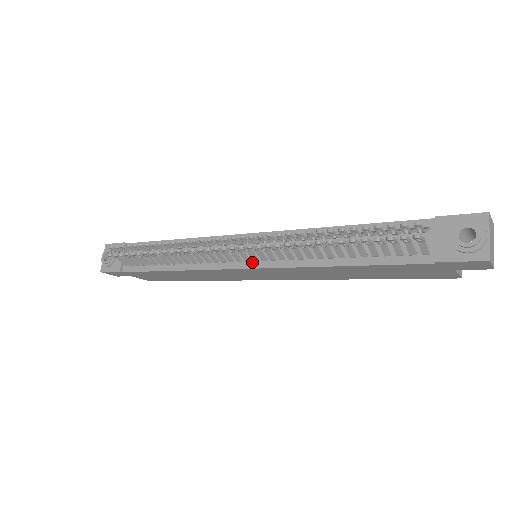
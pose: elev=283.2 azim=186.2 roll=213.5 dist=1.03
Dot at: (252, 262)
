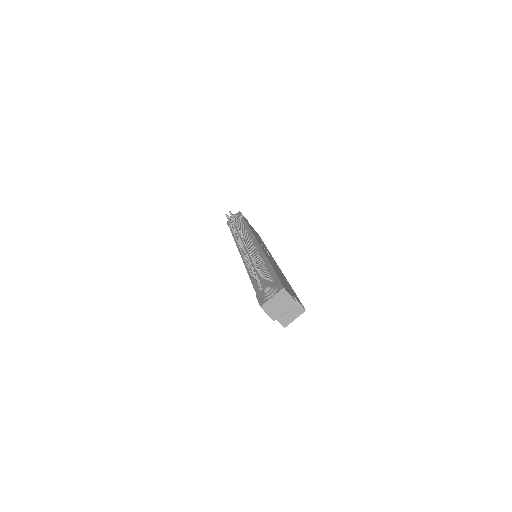
Dot at: occluded
